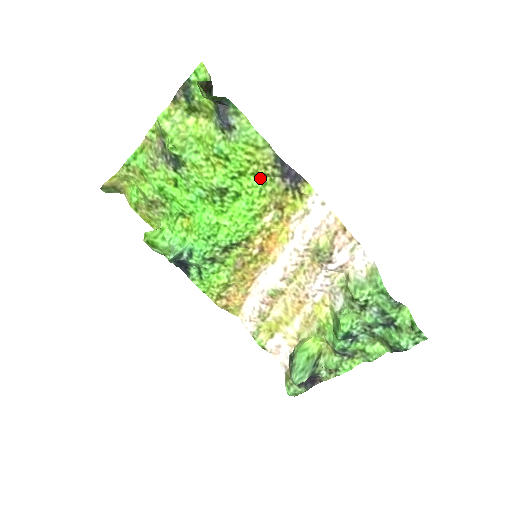
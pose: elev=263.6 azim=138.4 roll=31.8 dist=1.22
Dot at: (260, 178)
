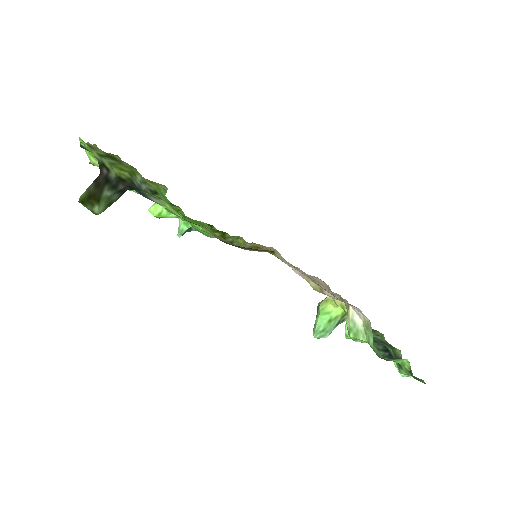
Dot at: (221, 231)
